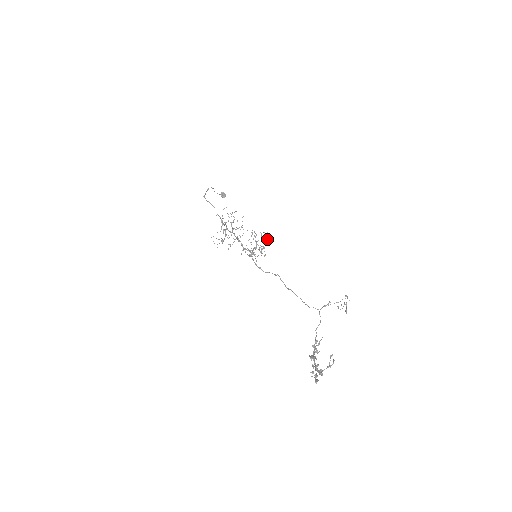
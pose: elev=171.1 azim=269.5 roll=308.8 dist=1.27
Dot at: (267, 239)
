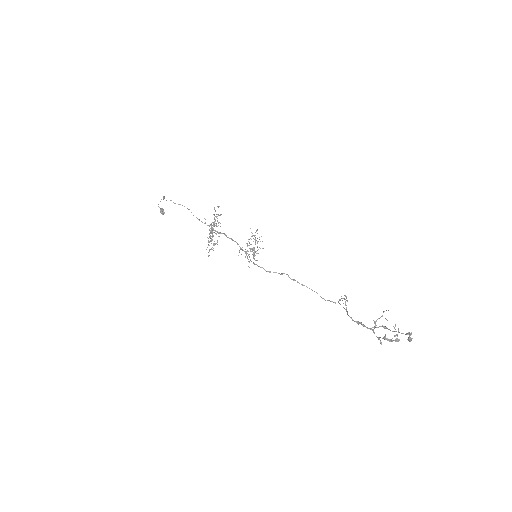
Dot at: occluded
